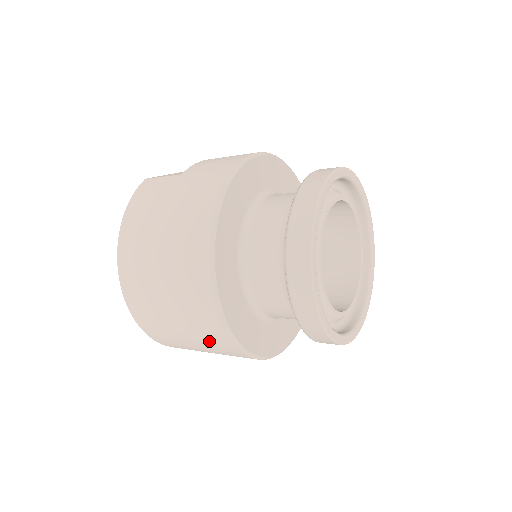
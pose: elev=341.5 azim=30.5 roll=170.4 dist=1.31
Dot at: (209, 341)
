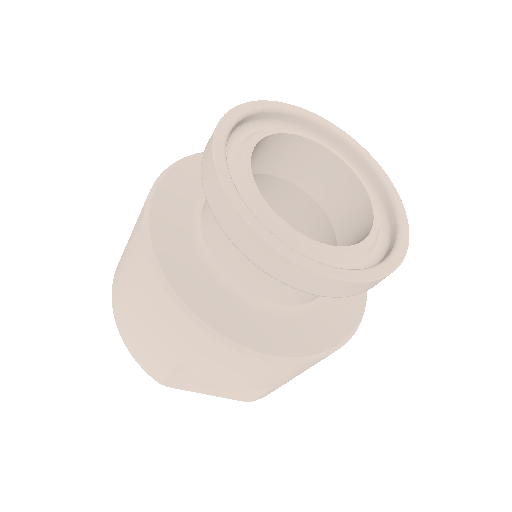
Dot at: (145, 290)
